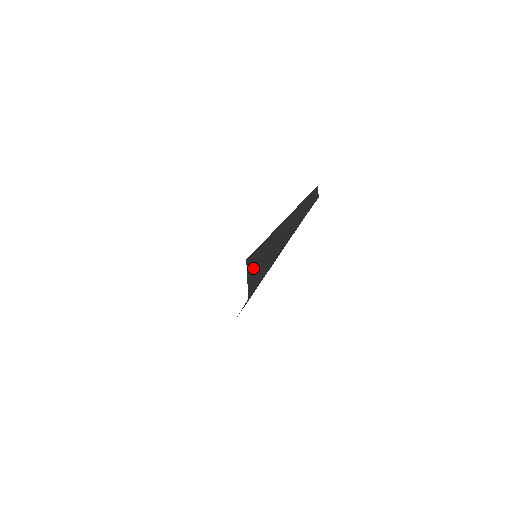
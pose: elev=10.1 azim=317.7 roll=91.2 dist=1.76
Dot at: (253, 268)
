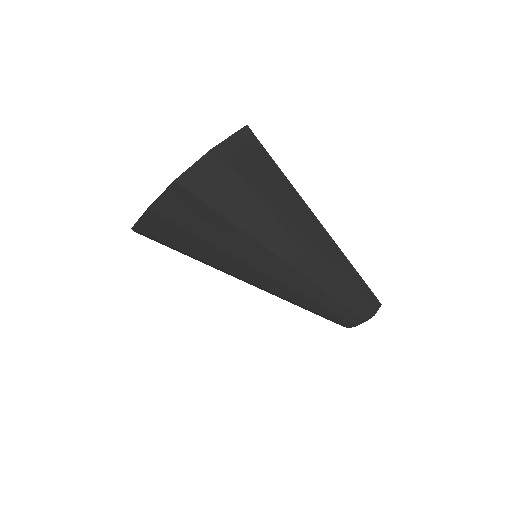
Dot at: (245, 149)
